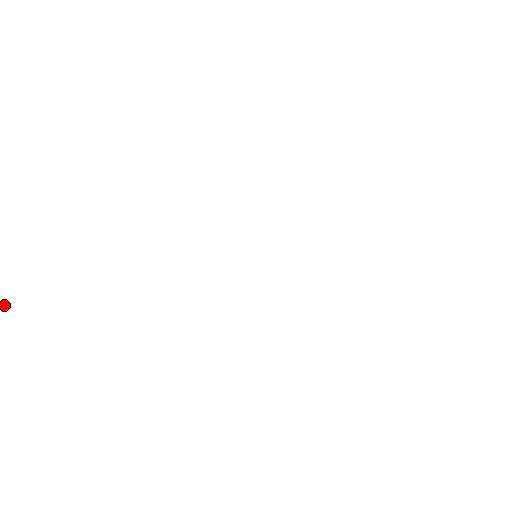
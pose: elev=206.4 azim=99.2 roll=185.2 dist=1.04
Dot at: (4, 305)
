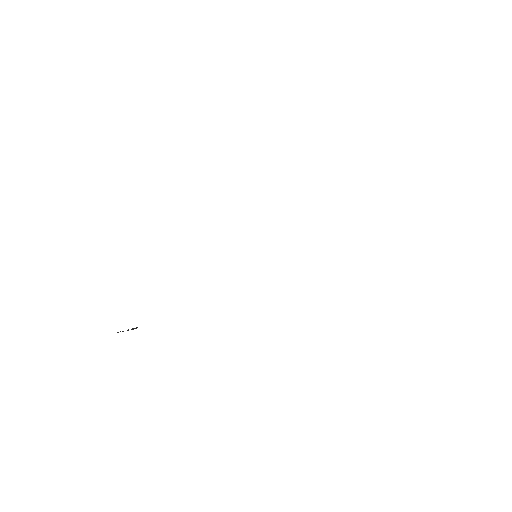
Dot at: occluded
